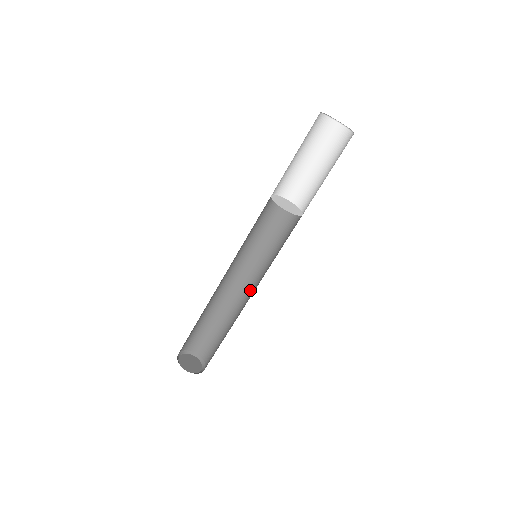
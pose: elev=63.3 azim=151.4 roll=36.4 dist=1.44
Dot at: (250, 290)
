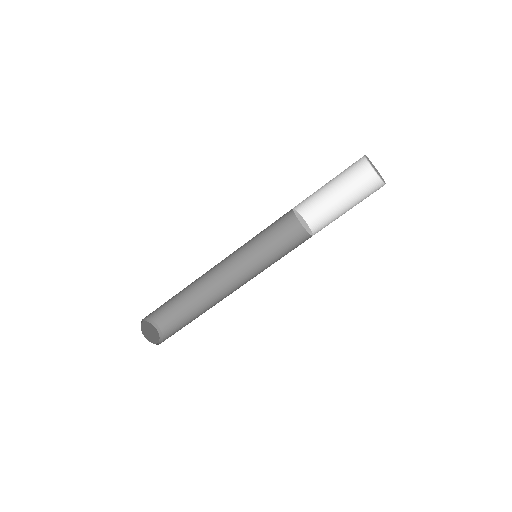
Dot at: occluded
